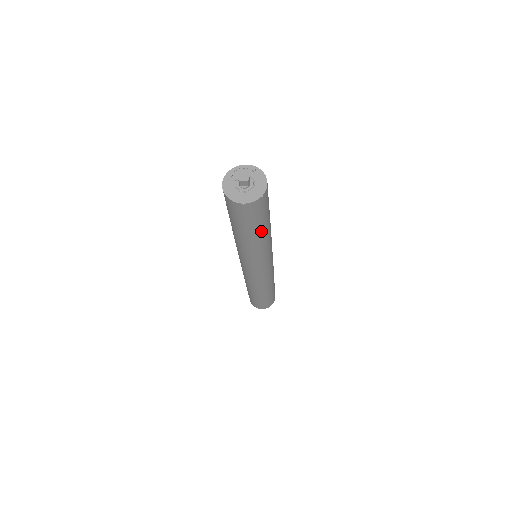
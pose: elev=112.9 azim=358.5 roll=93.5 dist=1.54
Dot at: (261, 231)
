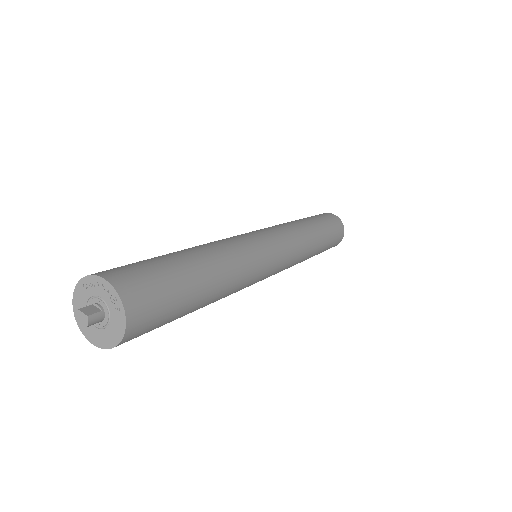
Dot at: occluded
